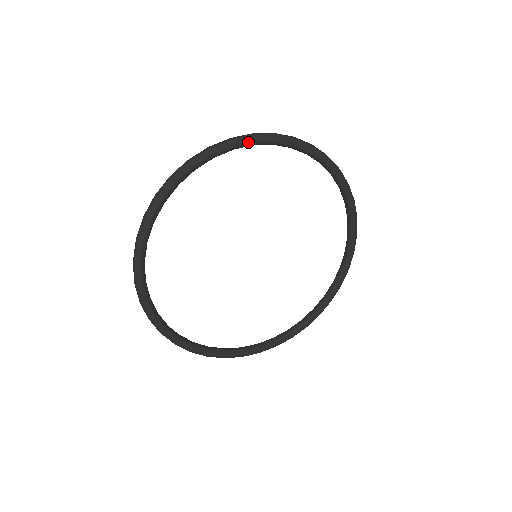
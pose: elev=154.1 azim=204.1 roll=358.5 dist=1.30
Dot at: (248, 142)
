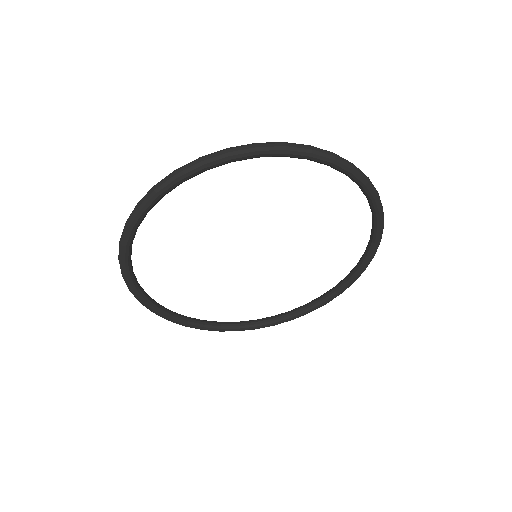
Dot at: (173, 186)
